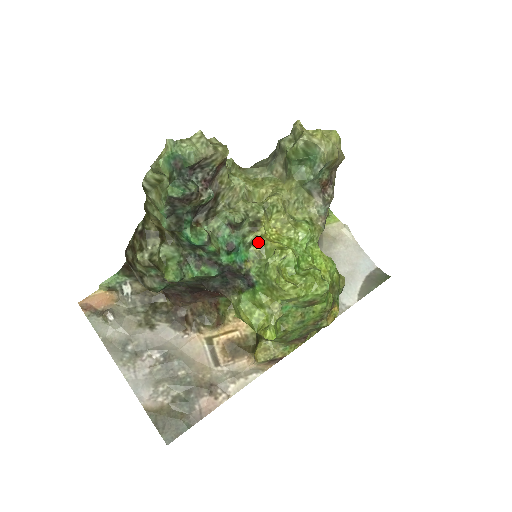
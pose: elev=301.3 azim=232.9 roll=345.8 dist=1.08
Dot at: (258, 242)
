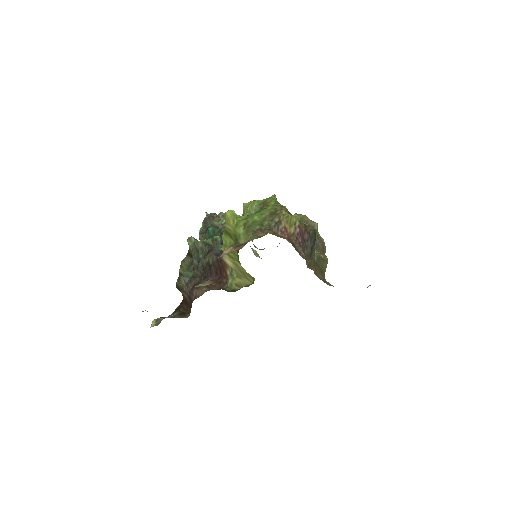
Dot at: occluded
